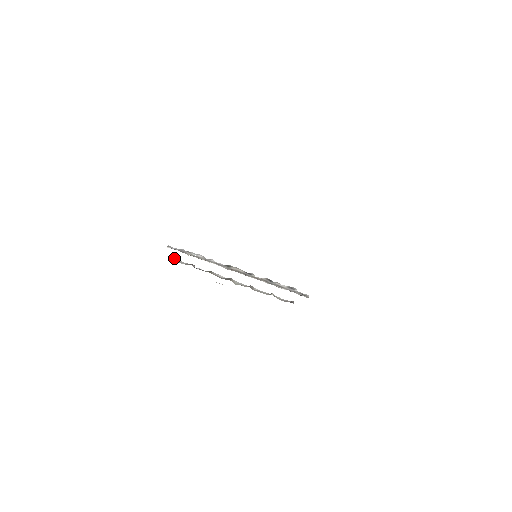
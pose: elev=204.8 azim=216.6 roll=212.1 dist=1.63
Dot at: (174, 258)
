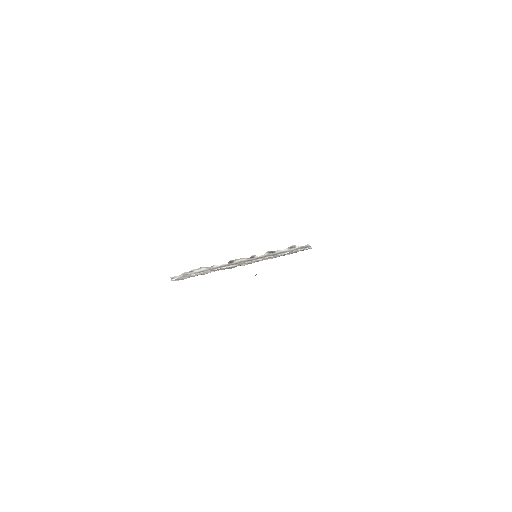
Dot at: occluded
